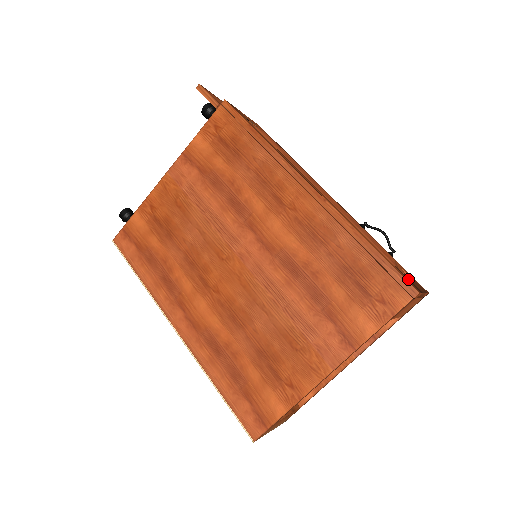
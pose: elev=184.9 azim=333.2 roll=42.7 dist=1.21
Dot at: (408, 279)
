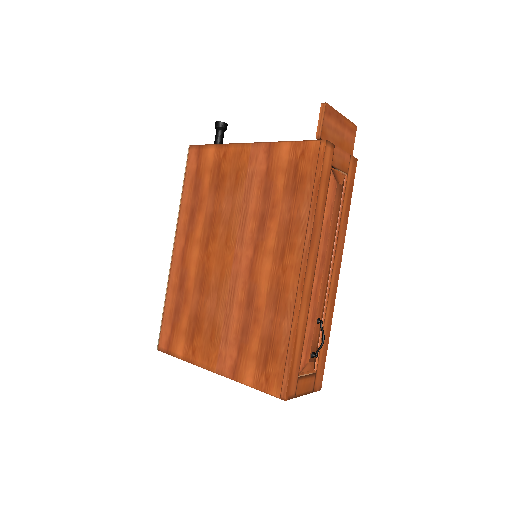
Dot at: (297, 383)
